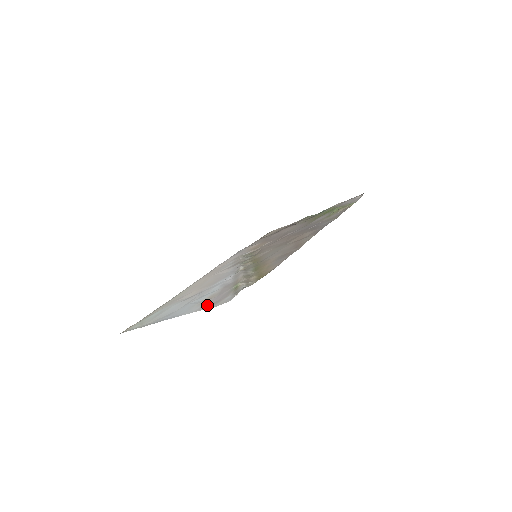
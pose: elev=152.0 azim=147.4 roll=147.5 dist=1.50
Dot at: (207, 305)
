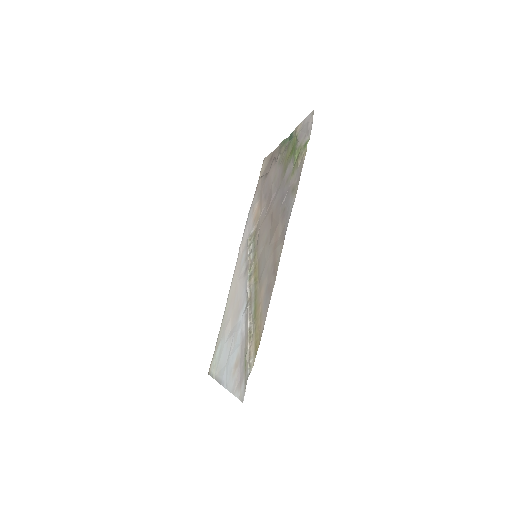
Dot at: (236, 385)
